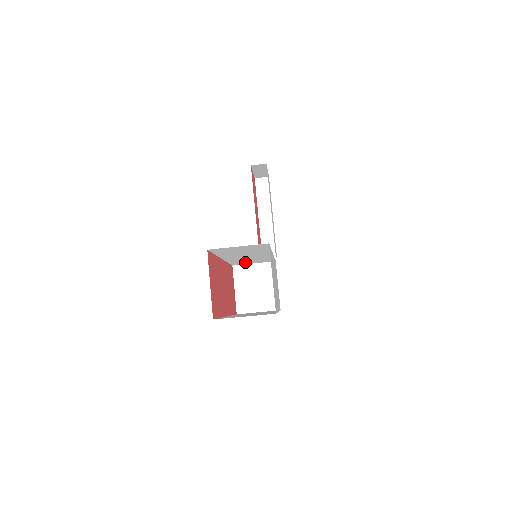
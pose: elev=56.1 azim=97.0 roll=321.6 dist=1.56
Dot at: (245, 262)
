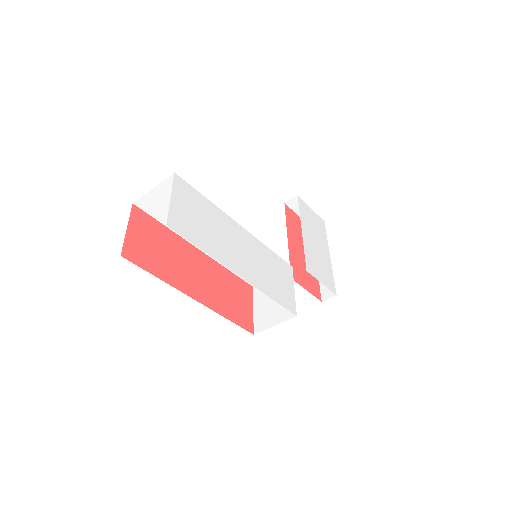
Dot at: occluded
